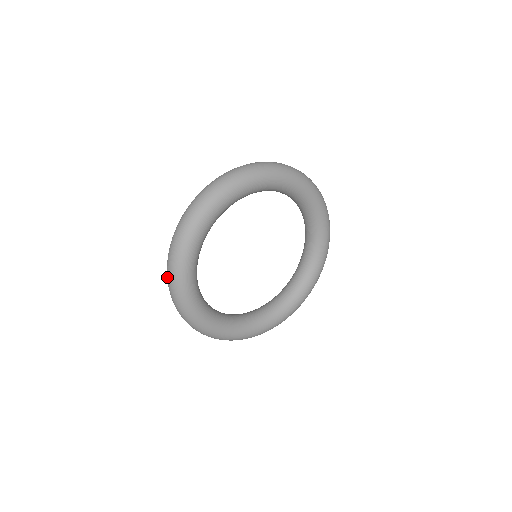
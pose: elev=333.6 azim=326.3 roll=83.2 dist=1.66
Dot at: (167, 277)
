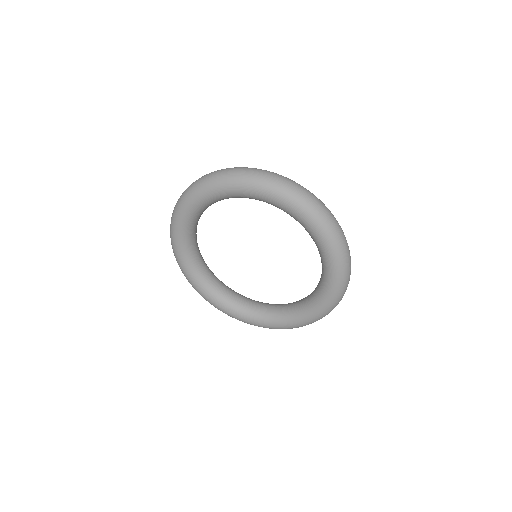
Dot at: occluded
